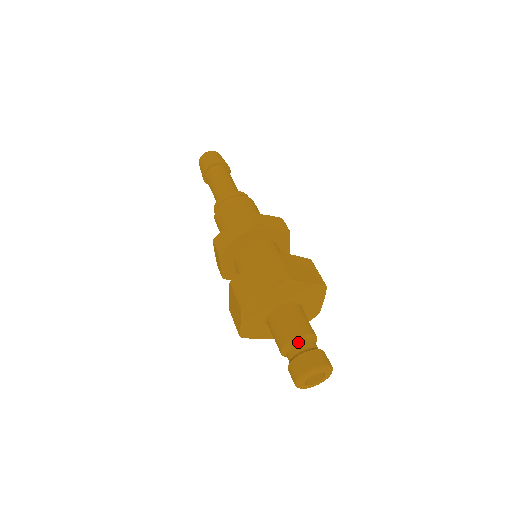
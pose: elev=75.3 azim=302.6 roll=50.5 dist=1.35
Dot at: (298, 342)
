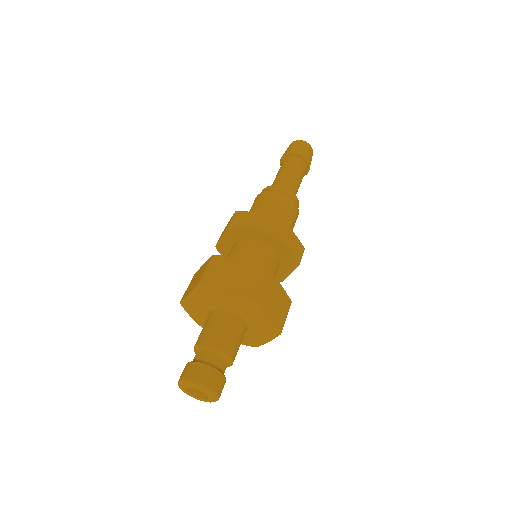
Dot at: (214, 353)
